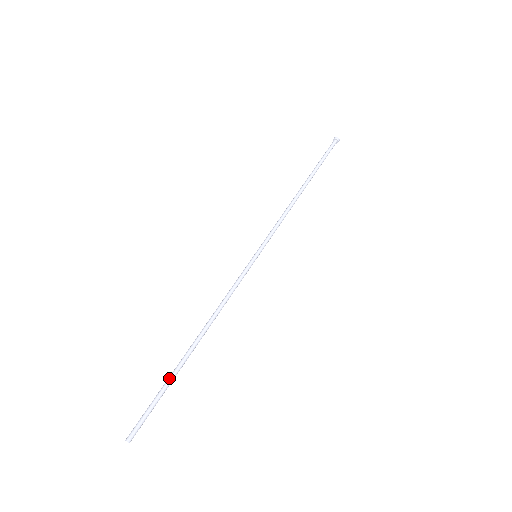
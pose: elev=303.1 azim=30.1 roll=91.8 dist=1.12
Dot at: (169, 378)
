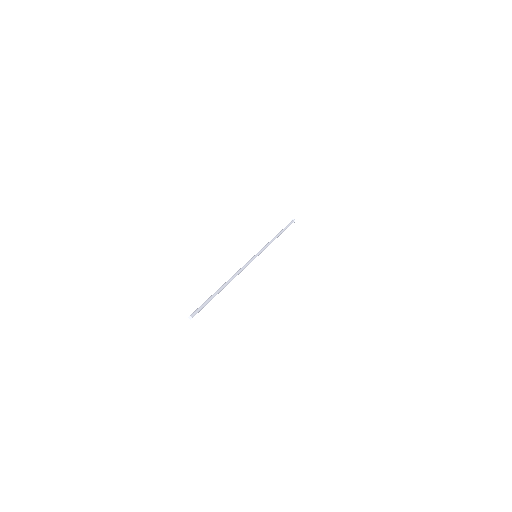
Dot at: (212, 295)
